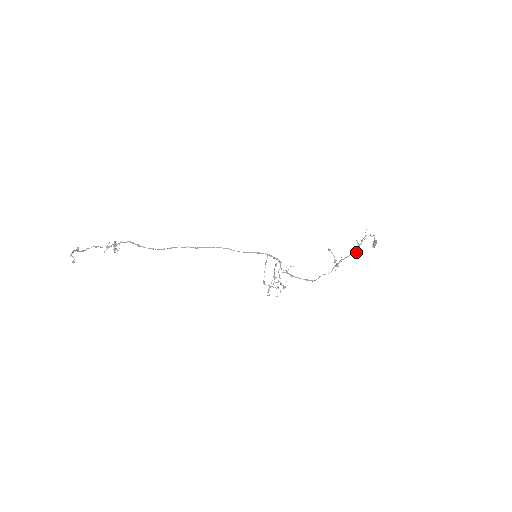
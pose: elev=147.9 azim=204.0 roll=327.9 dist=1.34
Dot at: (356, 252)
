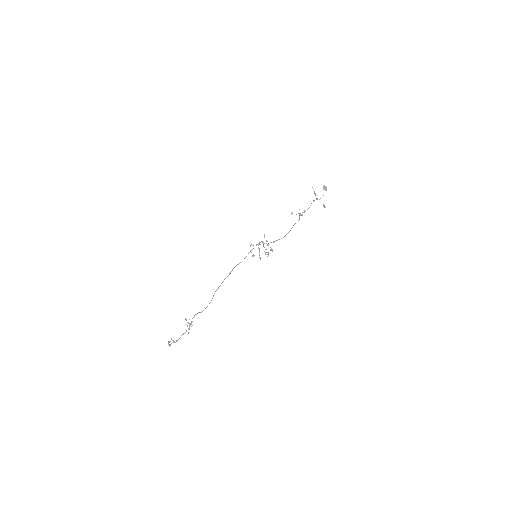
Dot at: occluded
